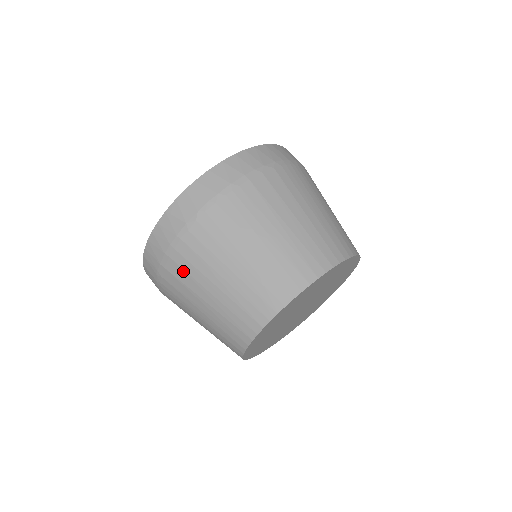
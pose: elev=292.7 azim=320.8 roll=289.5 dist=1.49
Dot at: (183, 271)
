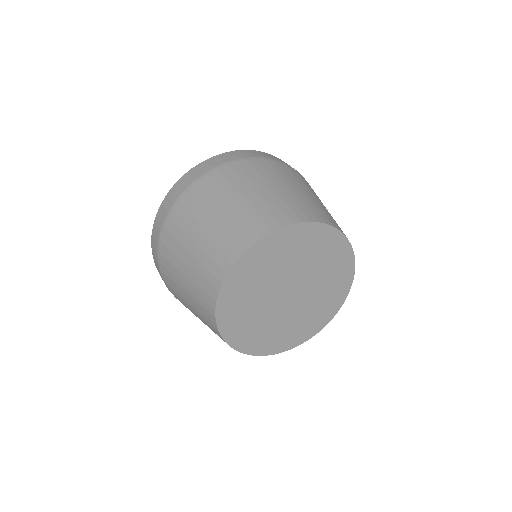
Dot at: (206, 191)
